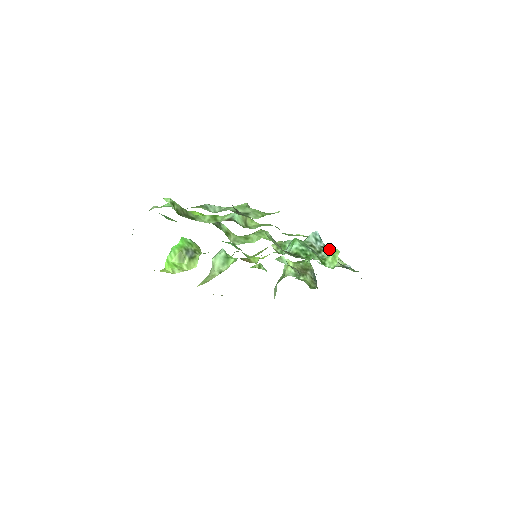
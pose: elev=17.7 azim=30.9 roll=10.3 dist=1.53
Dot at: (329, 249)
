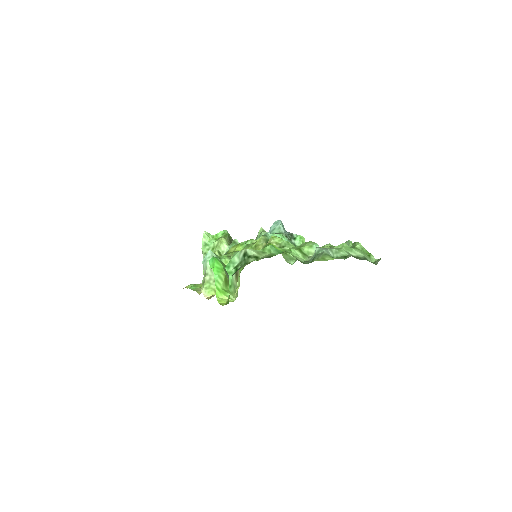
Dot at: (294, 236)
